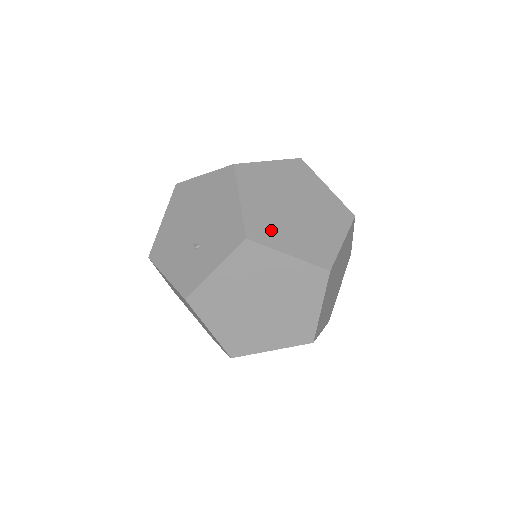
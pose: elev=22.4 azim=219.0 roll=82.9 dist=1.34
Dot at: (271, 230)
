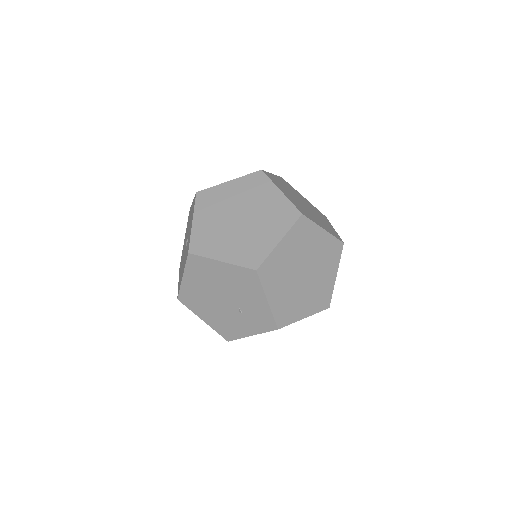
Dot at: occluded
